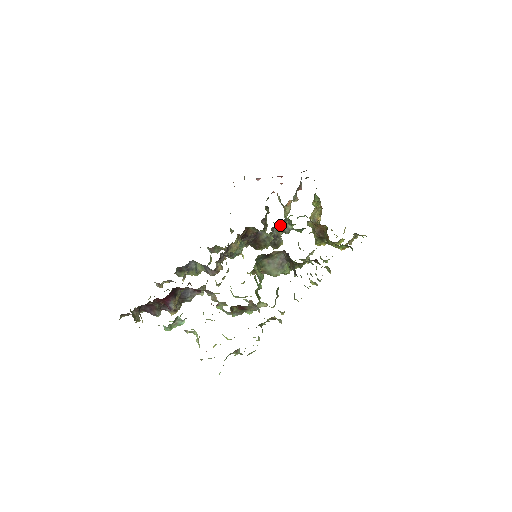
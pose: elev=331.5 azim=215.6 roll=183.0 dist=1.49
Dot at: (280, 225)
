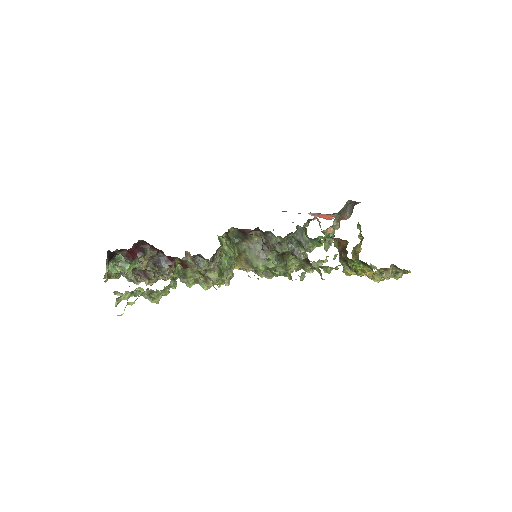
Dot at: (297, 235)
